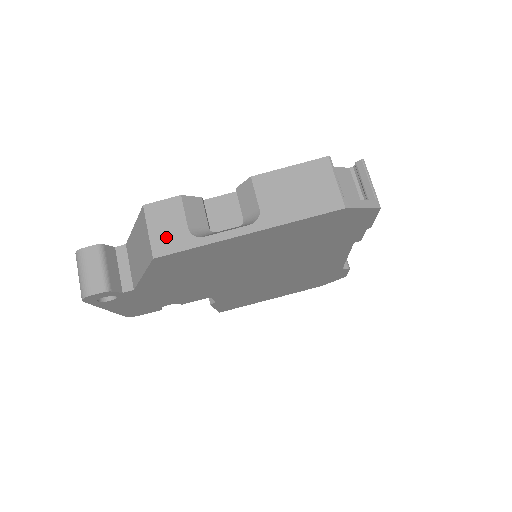
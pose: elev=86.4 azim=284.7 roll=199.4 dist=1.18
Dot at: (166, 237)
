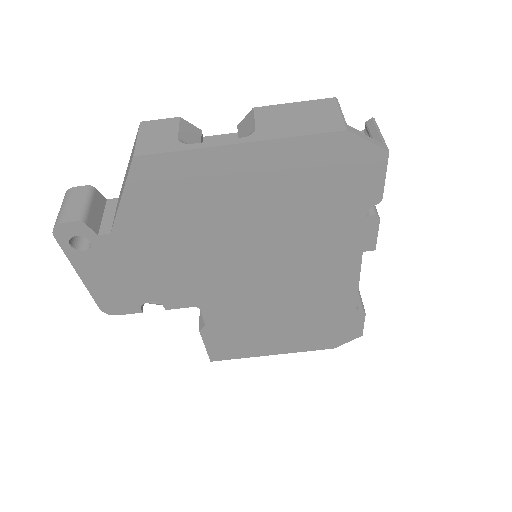
Dot at: (153, 142)
